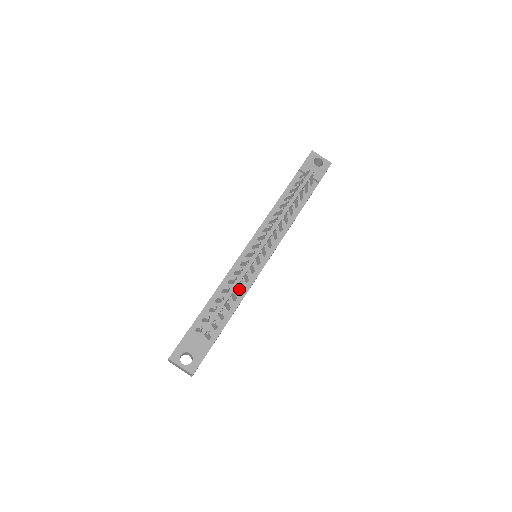
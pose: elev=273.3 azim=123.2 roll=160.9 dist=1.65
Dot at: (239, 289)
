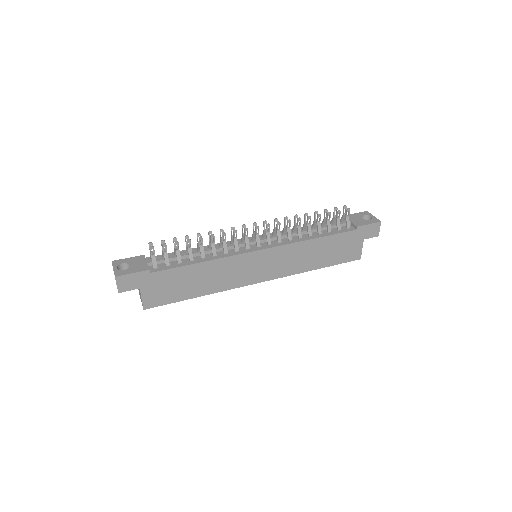
Dot at: (212, 251)
